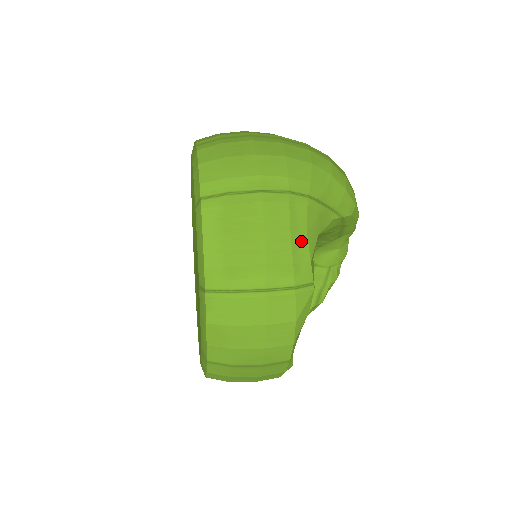
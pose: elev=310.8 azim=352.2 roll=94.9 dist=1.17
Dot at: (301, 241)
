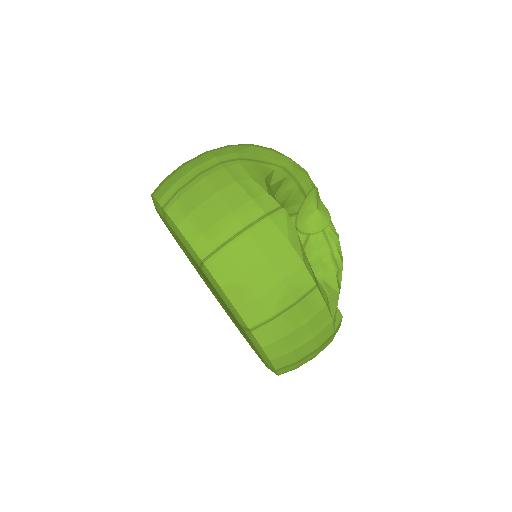
Dot at: (249, 184)
